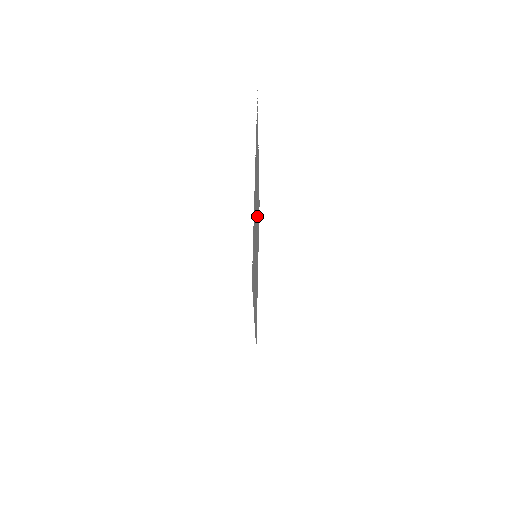
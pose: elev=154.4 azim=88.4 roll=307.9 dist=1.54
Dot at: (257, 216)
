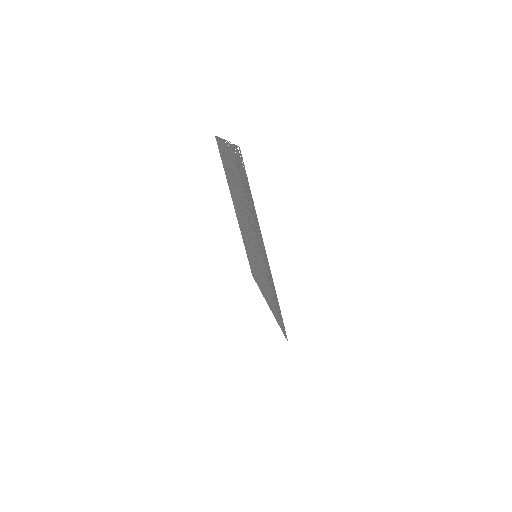
Dot at: (240, 204)
